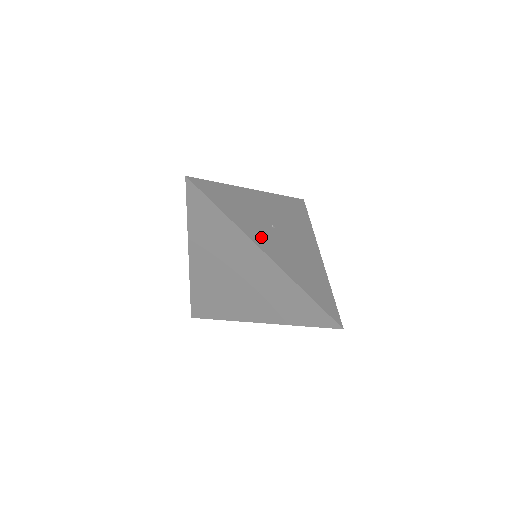
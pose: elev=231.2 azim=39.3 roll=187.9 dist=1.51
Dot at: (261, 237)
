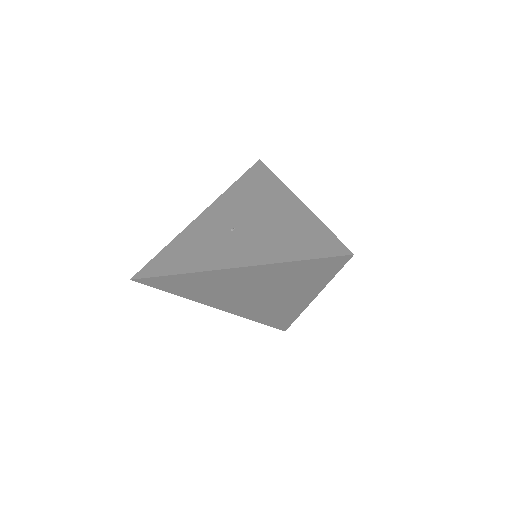
Dot at: (223, 256)
